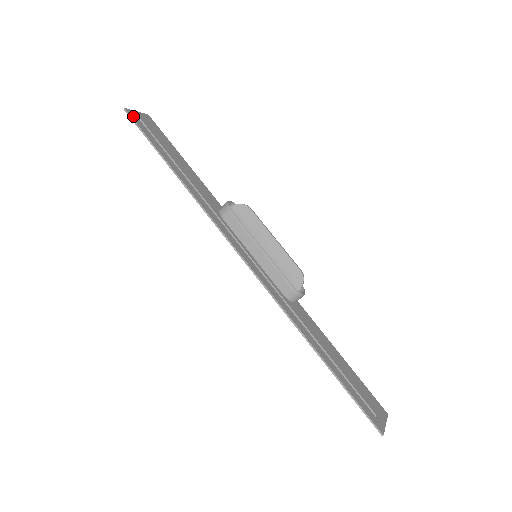
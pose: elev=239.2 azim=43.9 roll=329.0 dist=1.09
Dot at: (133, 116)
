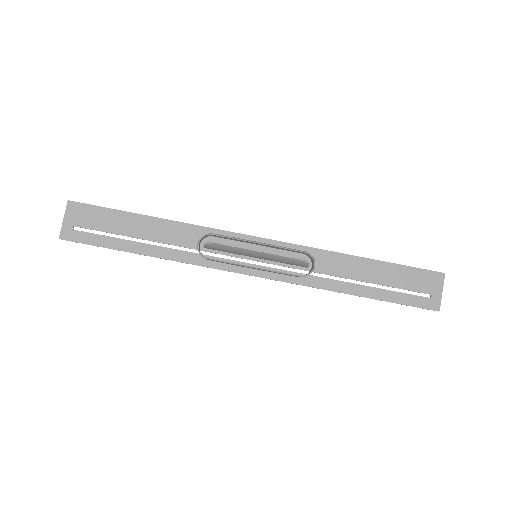
Dot at: (70, 236)
